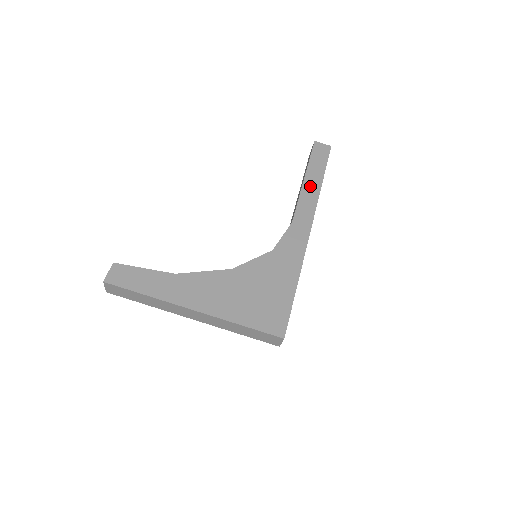
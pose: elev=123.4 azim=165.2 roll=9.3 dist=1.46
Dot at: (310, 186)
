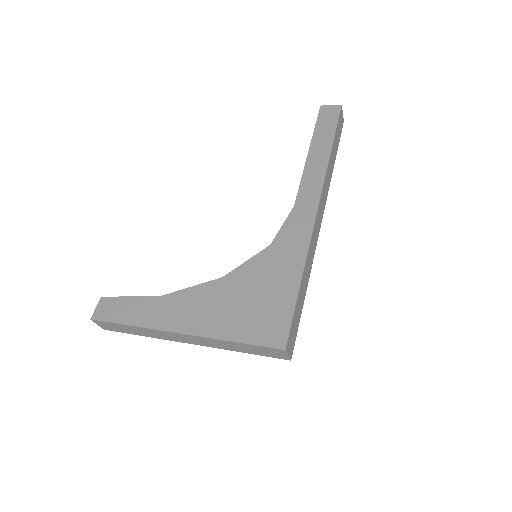
Dot at: (316, 158)
